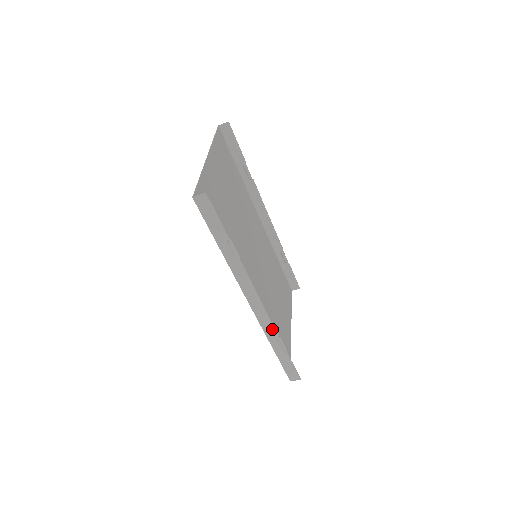
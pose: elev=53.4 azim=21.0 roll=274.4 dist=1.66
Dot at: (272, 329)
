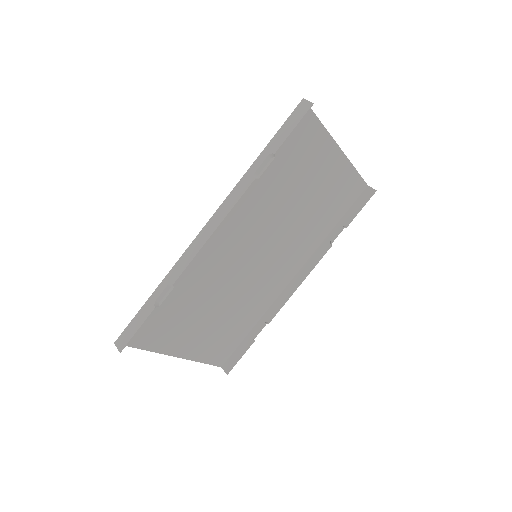
Dot at: (182, 269)
